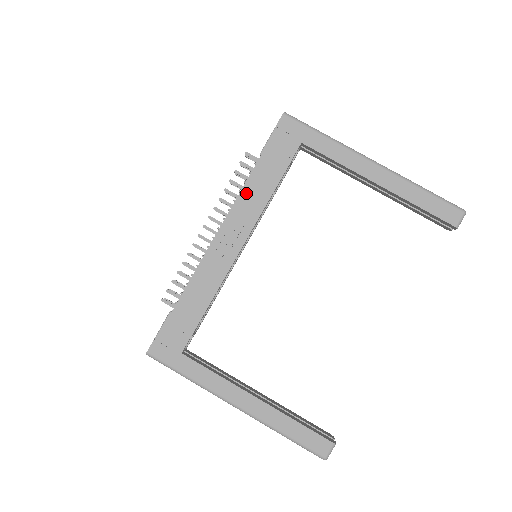
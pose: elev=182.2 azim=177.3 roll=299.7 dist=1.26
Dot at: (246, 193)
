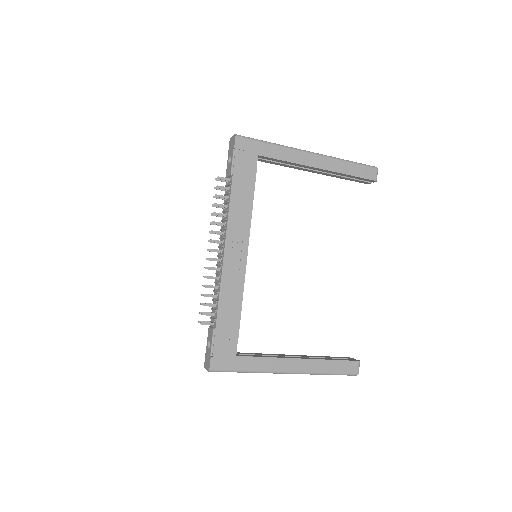
Dot at: (233, 210)
